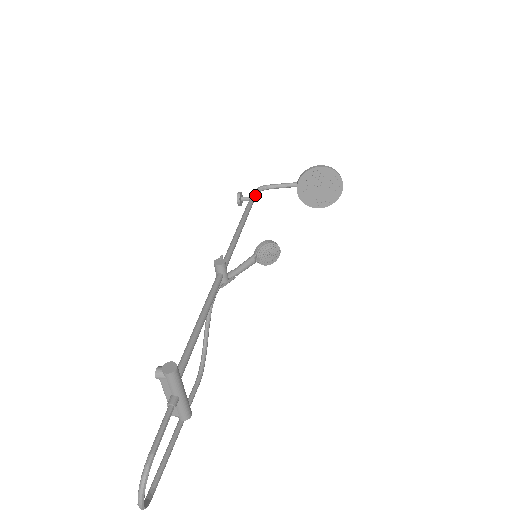
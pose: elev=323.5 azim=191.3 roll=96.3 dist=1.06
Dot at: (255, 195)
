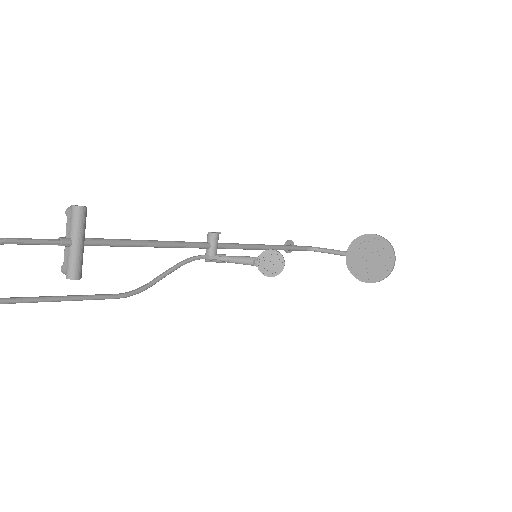
Dot at: (304, 247)
